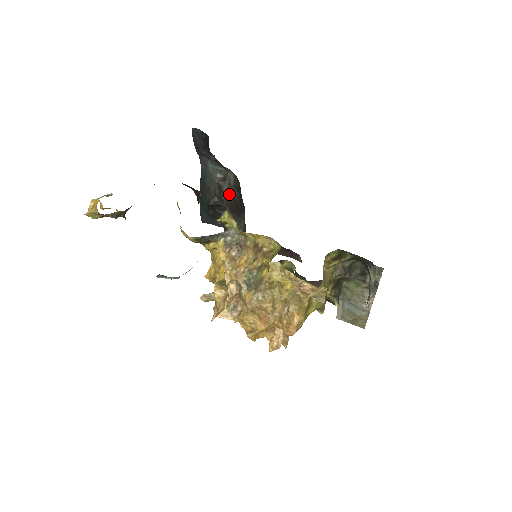
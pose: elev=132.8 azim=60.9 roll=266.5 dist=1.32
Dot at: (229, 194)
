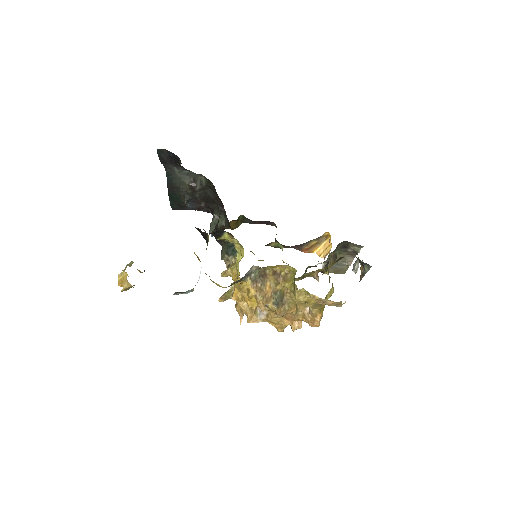
Dot at: (202, 192)
